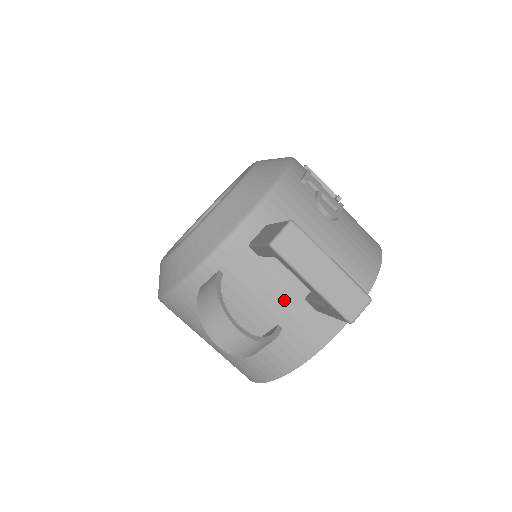
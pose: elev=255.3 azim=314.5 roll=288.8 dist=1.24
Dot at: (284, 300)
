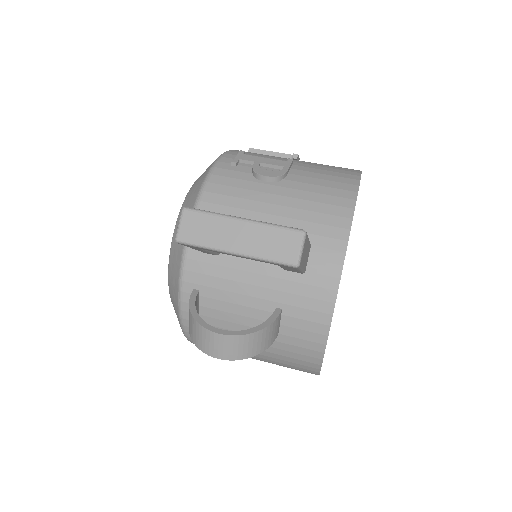
Dot at: (266, 282)
